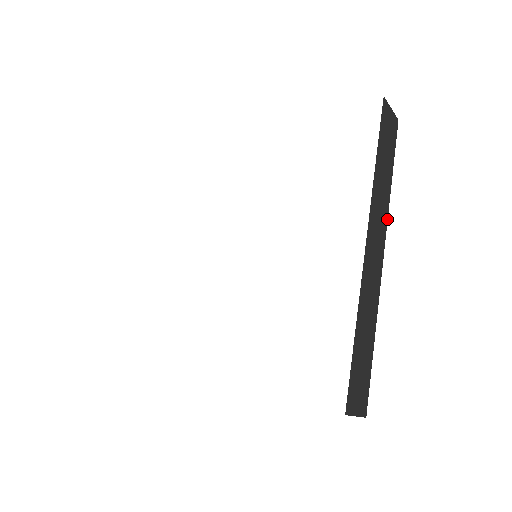
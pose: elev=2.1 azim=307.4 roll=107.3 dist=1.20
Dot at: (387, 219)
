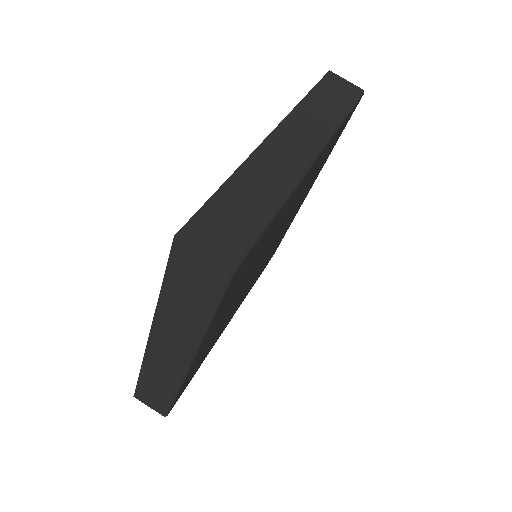
Dot at: (328, 137)
